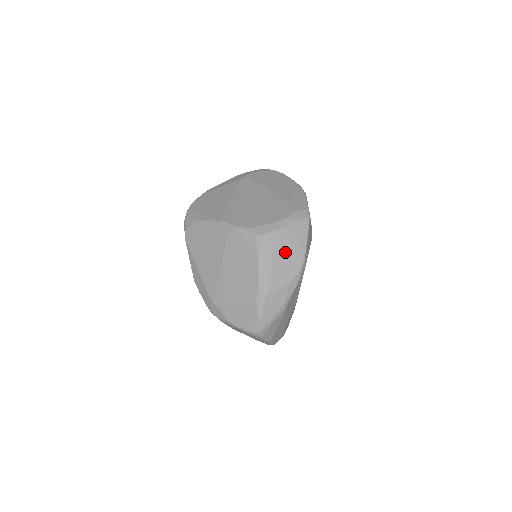
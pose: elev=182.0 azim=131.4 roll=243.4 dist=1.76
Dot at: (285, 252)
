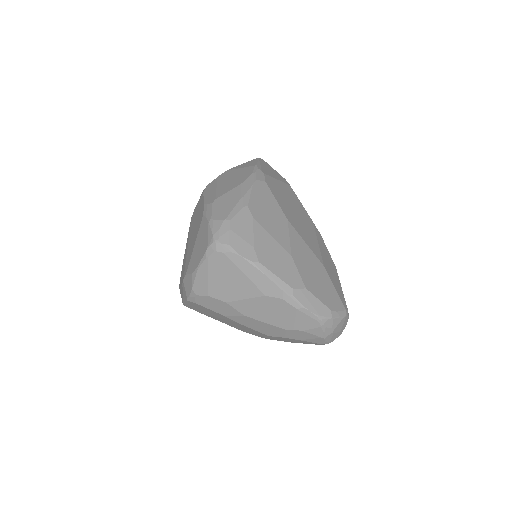
Dot at: (232, 175)
